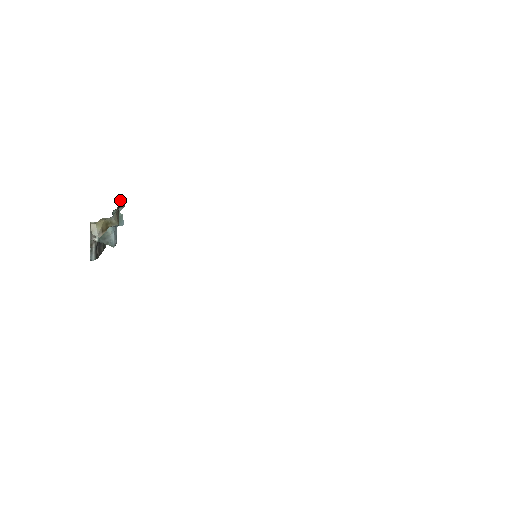
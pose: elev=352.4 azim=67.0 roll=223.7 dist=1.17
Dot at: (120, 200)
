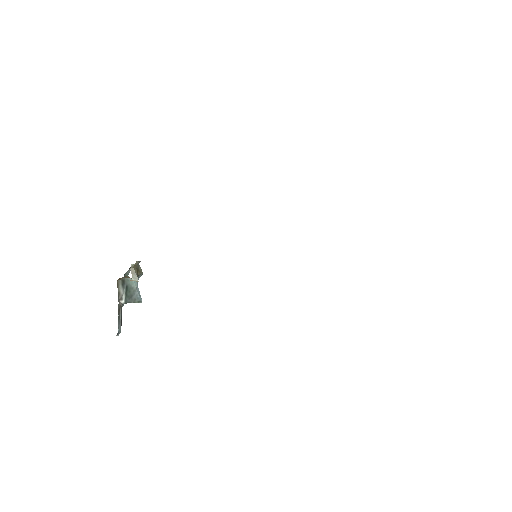
Dot at: occluded
